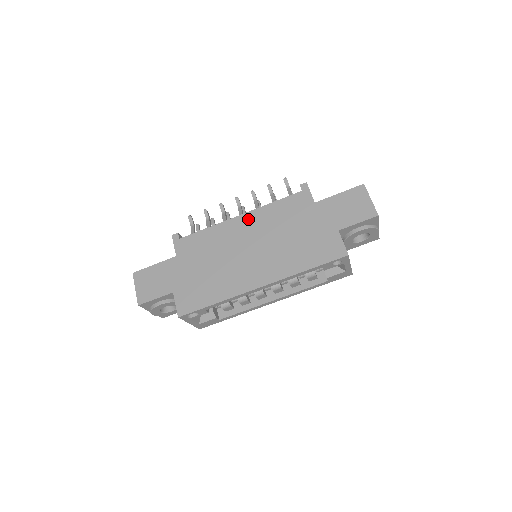
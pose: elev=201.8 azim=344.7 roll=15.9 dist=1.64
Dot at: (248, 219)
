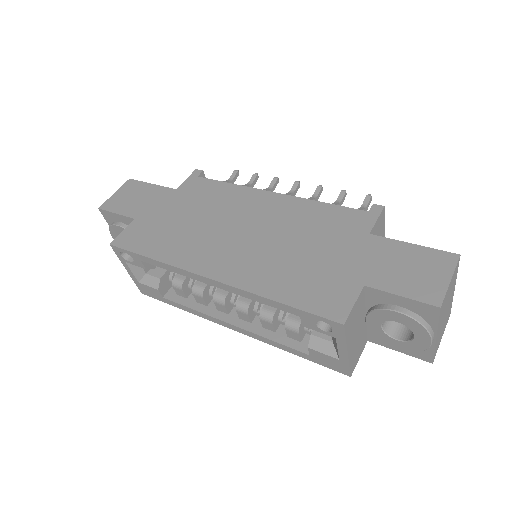
Dot at: (278, 201)
